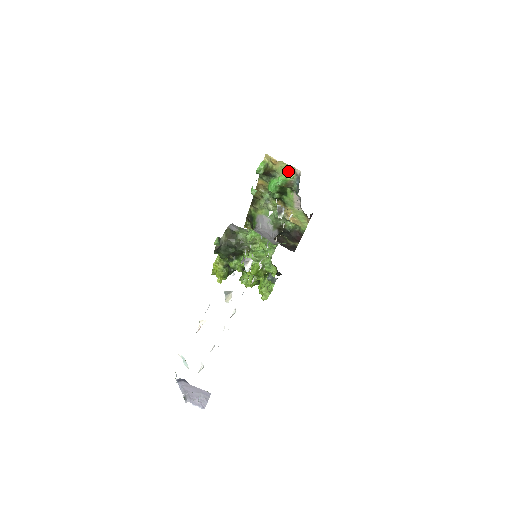
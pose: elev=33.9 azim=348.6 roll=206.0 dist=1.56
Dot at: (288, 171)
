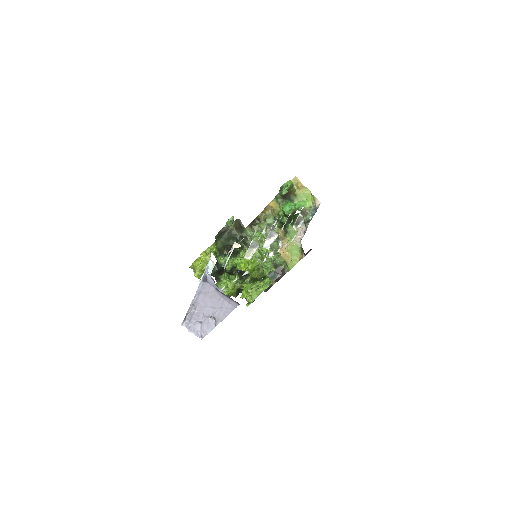
Dot at: (308, 200)
